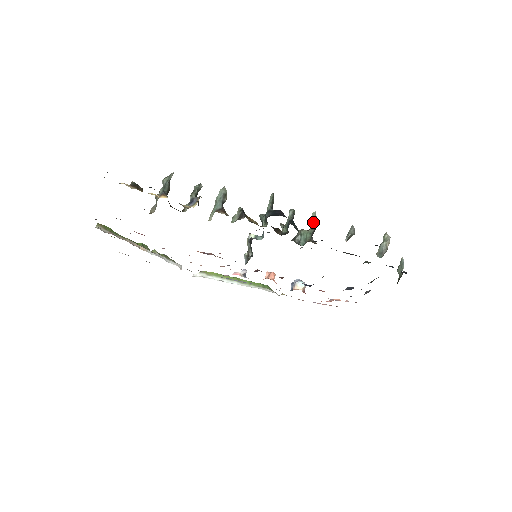
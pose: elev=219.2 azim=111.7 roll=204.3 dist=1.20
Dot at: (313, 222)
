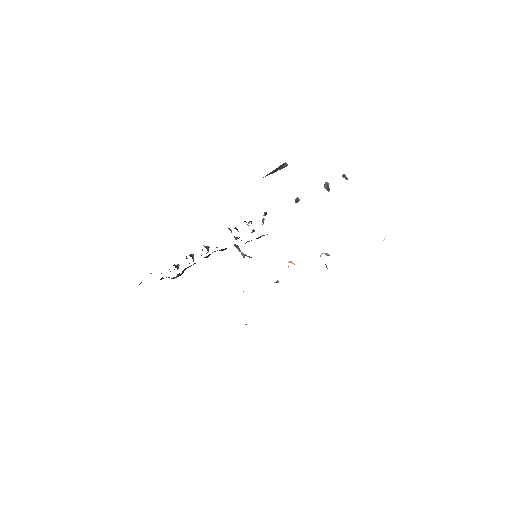
Dot at: (264, 214)
